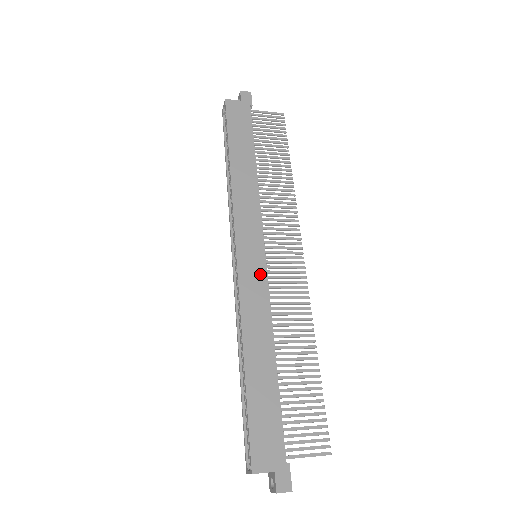
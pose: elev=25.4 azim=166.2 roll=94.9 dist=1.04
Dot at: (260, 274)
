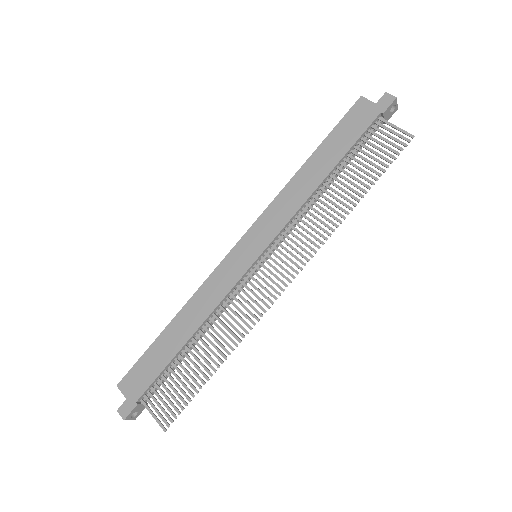
Dot at: (238, 271)
